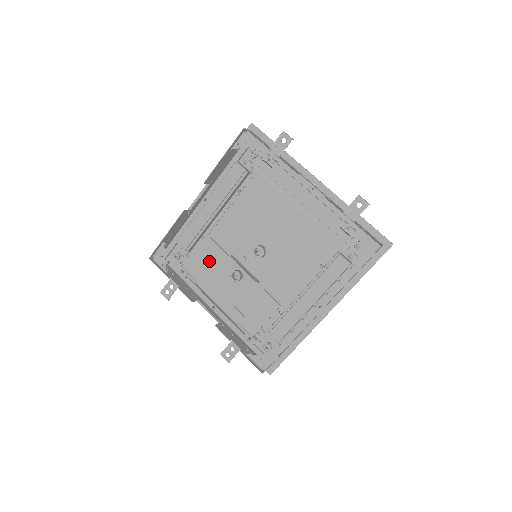
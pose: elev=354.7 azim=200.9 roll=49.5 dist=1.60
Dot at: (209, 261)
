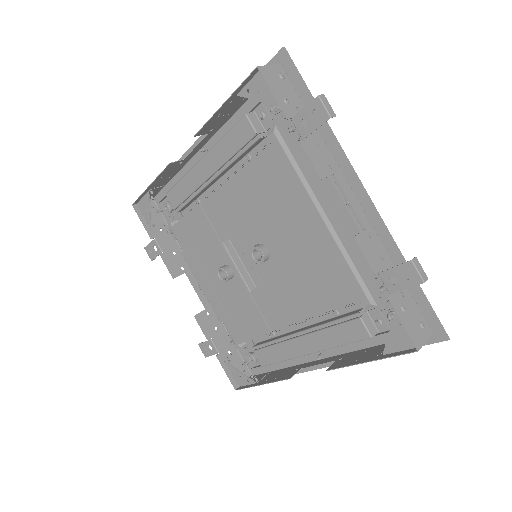
Dot at: (198, 237)
